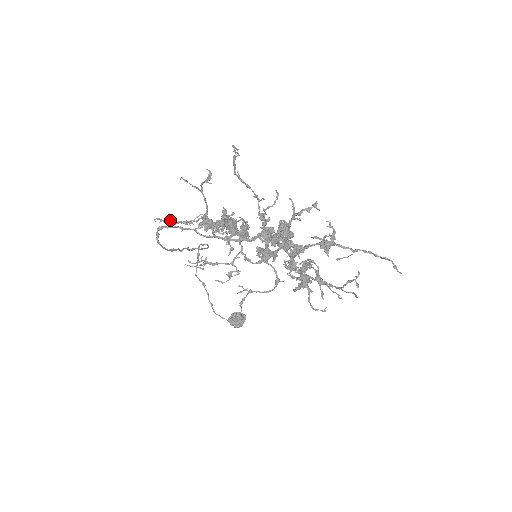
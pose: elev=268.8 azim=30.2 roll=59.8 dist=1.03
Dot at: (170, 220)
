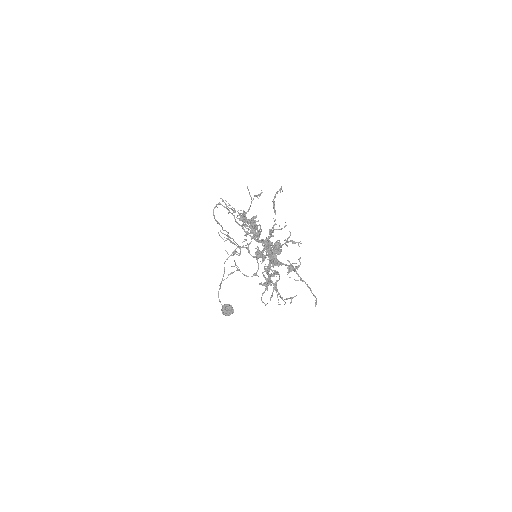
Dot at: (226, 201)
